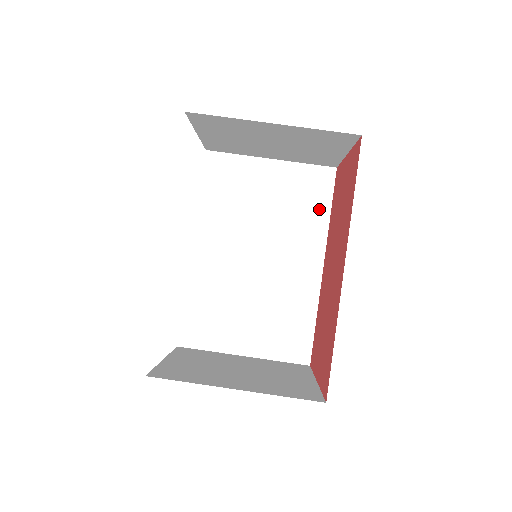
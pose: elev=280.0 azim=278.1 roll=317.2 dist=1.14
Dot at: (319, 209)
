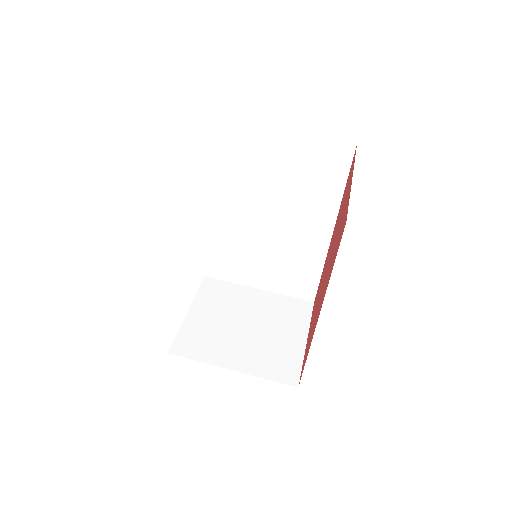
Dot at: (332, 185)
